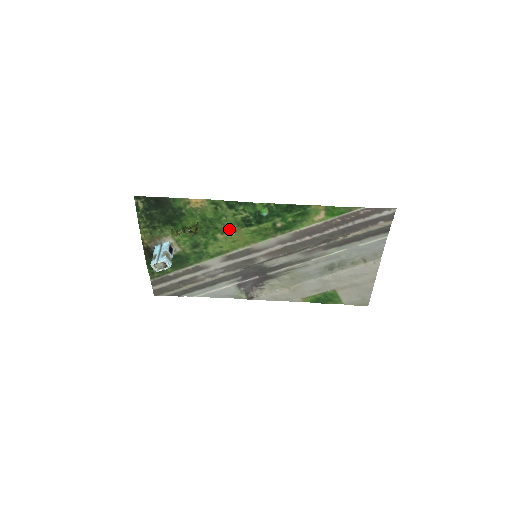
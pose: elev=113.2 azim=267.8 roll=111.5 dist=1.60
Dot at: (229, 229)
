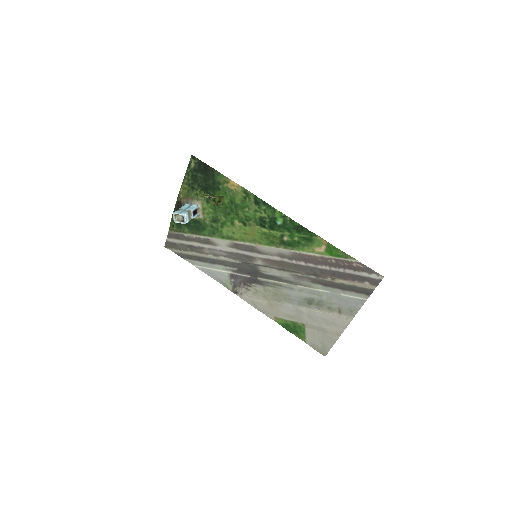
Dot at: (246, 220)
